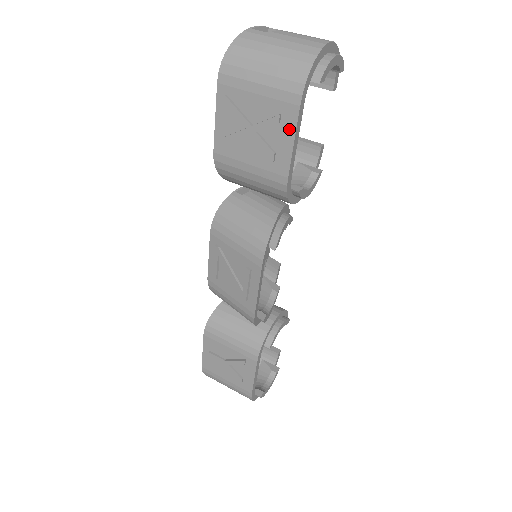
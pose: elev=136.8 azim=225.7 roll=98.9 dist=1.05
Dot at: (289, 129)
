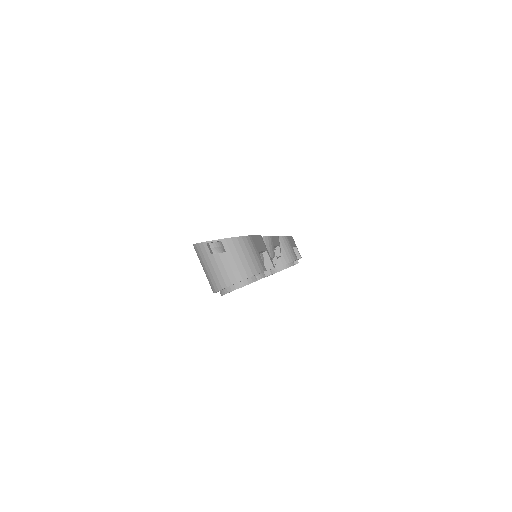
Dot at: occluded
